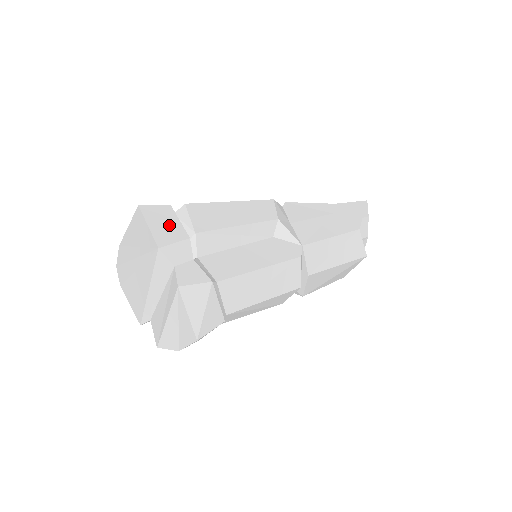
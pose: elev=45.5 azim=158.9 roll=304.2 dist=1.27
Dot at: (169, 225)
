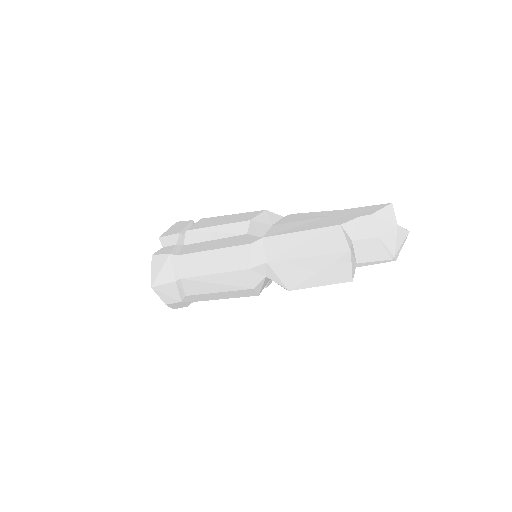
Dot at: (178, 228)
